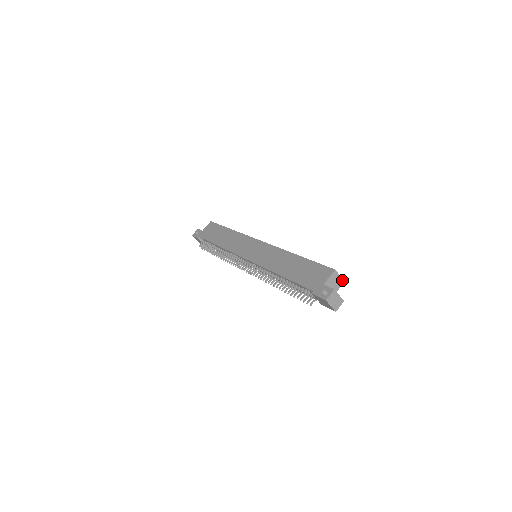
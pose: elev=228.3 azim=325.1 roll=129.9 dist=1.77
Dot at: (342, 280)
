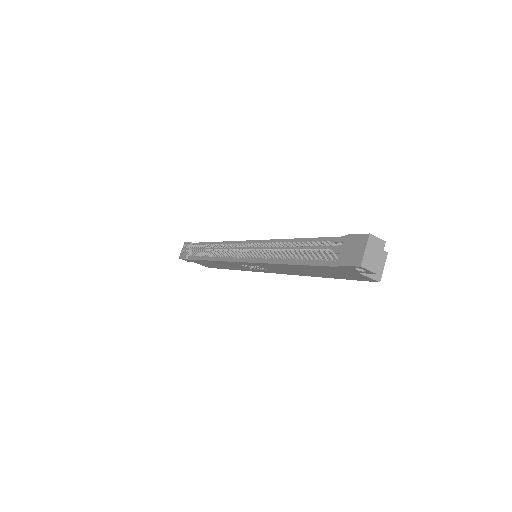
Dot at: (380, 276)
